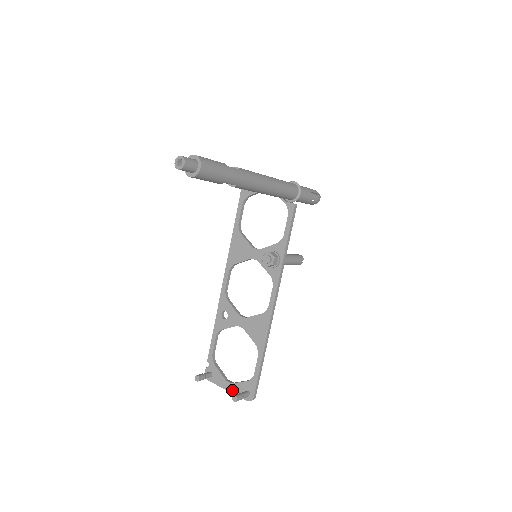
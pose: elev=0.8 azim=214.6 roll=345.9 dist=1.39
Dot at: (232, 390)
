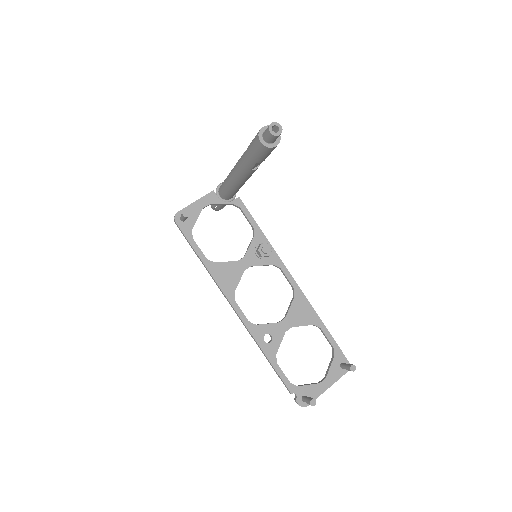
Dot at: (331, 382)
